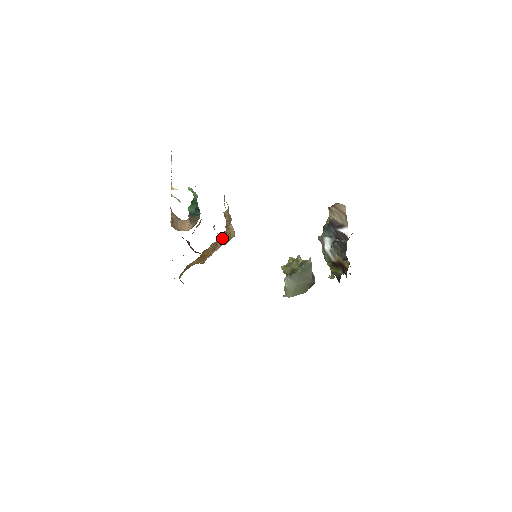
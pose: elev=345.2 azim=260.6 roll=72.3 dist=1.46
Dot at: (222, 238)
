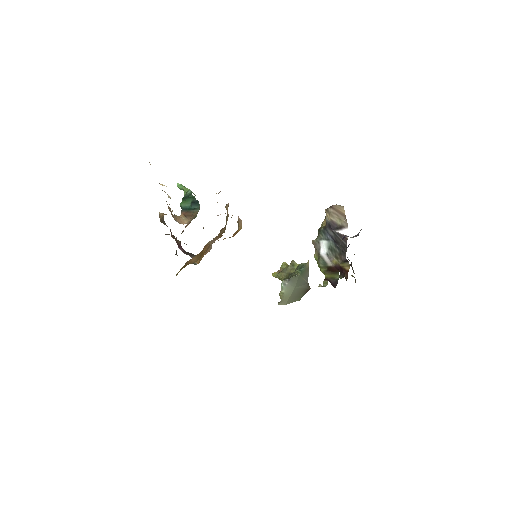
Dot at: (218, 237)
